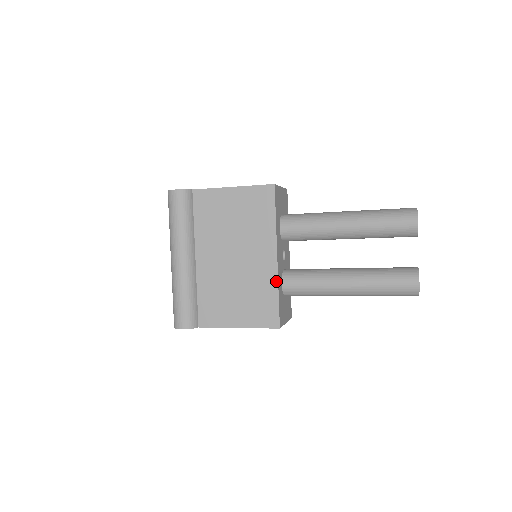
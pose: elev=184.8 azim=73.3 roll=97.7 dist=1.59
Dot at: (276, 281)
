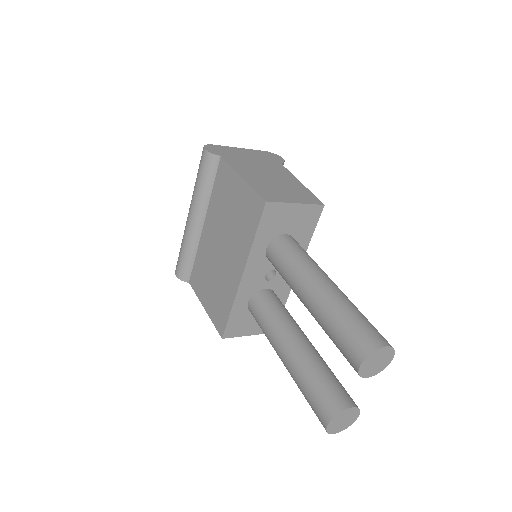
Dot at: (234, 297)
